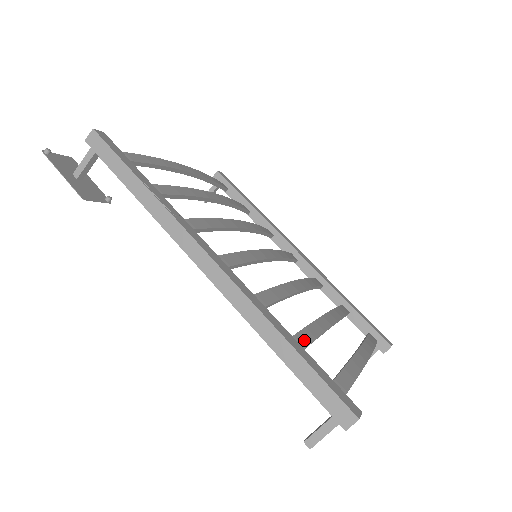
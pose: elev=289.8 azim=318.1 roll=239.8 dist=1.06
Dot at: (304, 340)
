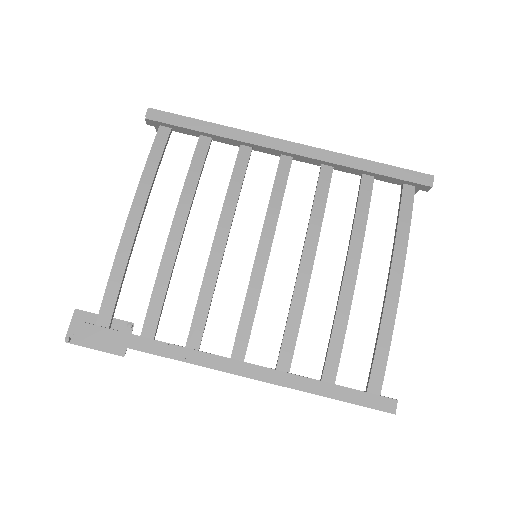
Dot at: (335, 356)
